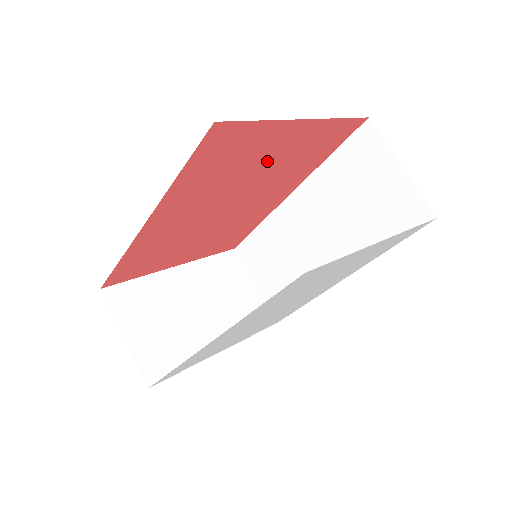
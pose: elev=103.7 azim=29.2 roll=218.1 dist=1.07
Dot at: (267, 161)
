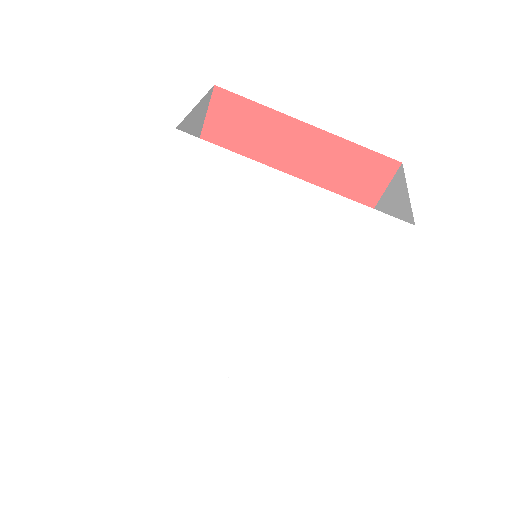
Dot at: (287, 171)
